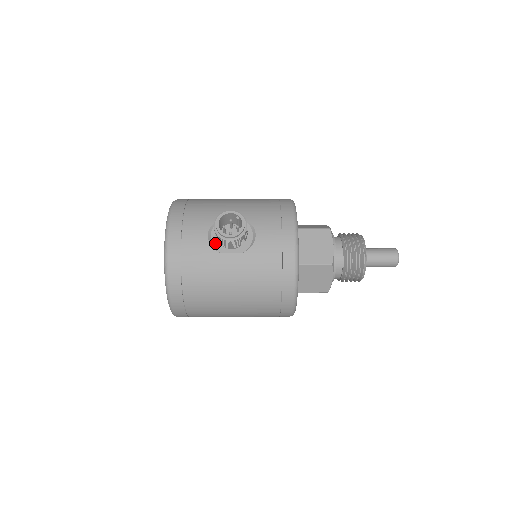
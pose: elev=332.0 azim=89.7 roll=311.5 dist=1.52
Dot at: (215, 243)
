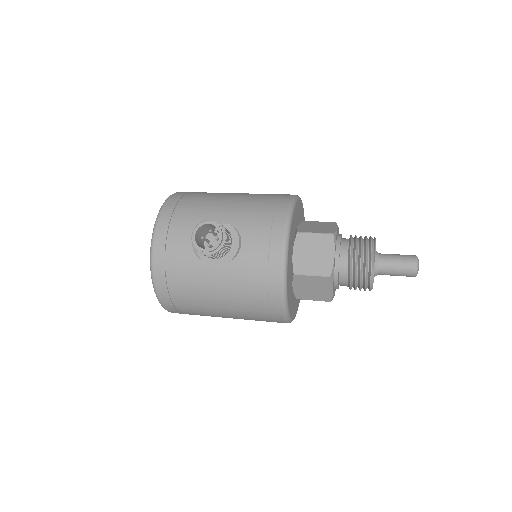
Dot at: occluded
